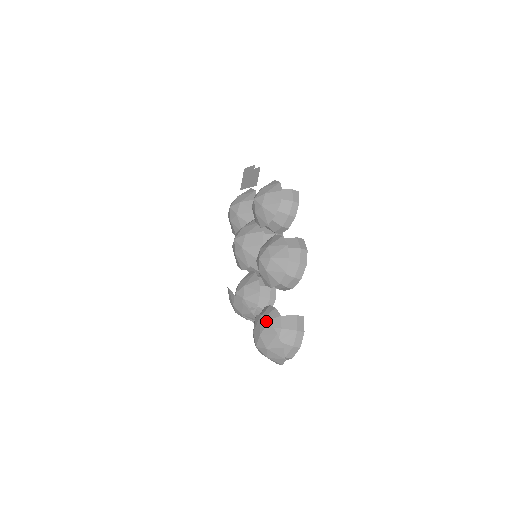
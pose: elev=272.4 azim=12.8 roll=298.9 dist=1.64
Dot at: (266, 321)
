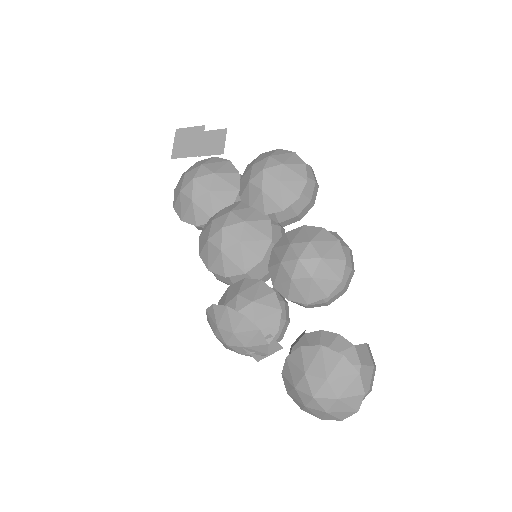
Dot at: (337, 355)
